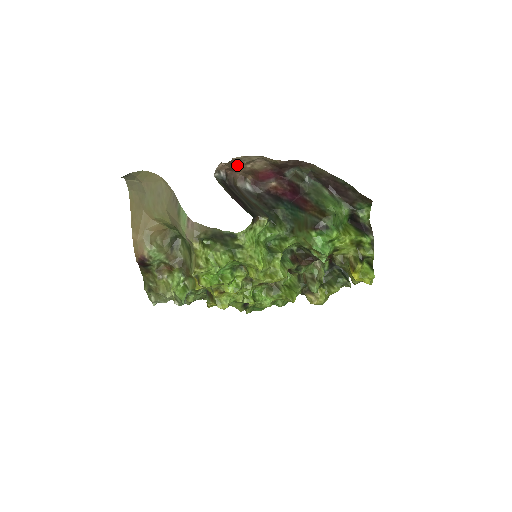
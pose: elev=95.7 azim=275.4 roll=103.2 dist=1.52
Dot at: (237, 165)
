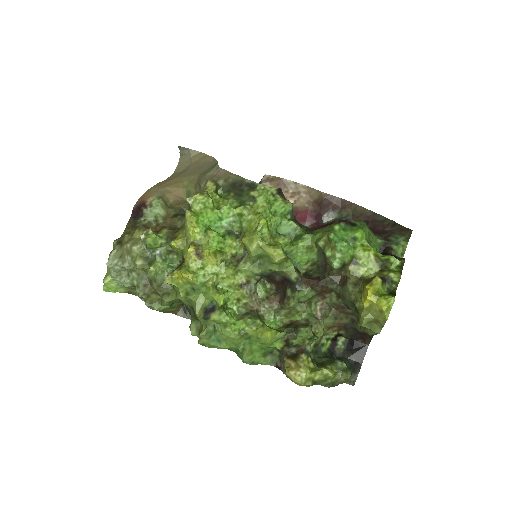
Dot at: occluded
